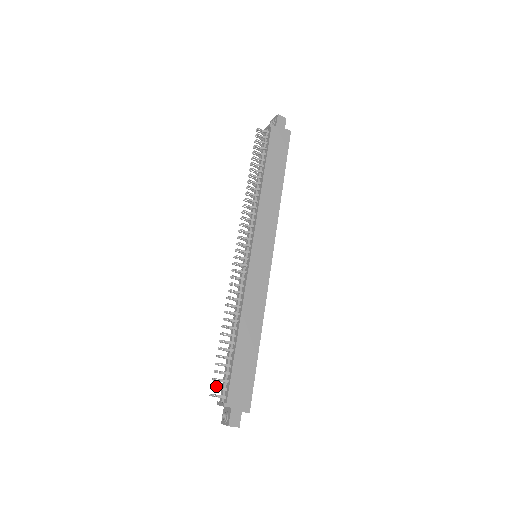
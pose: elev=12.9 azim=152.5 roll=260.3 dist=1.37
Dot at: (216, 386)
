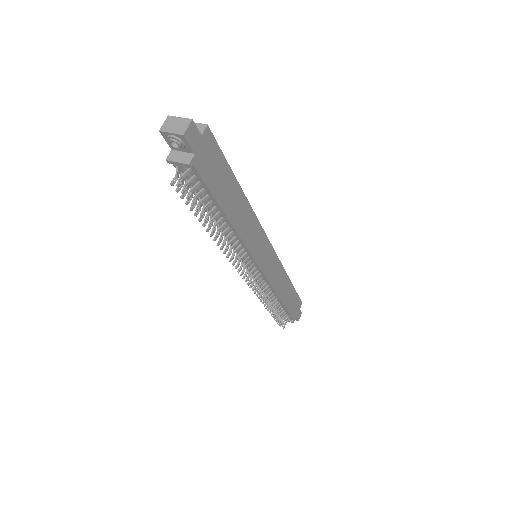
Dot at: (283, 324)
